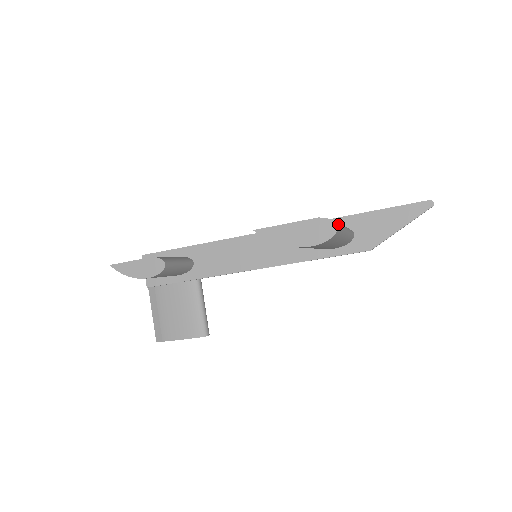
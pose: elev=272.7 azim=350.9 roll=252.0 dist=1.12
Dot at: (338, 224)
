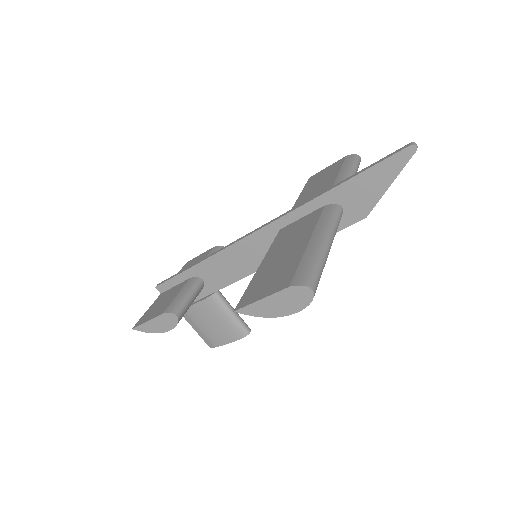
Dot at: (313, 278)
